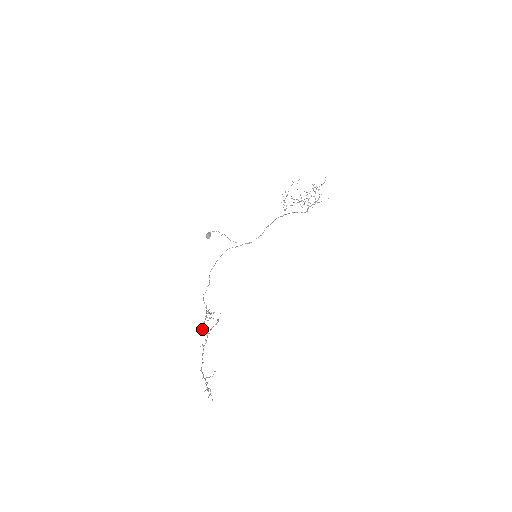
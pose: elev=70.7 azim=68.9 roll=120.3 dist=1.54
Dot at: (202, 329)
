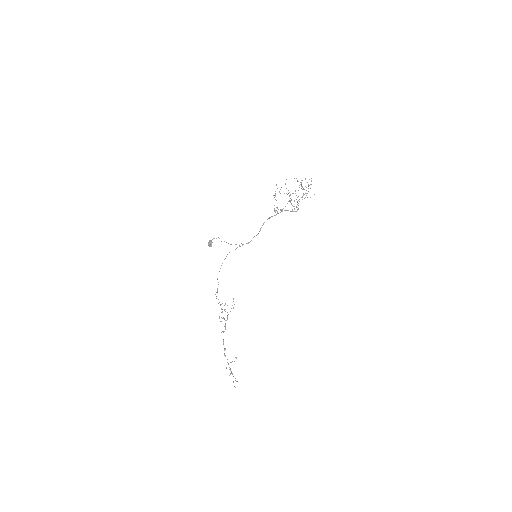
Dot at: occluded
